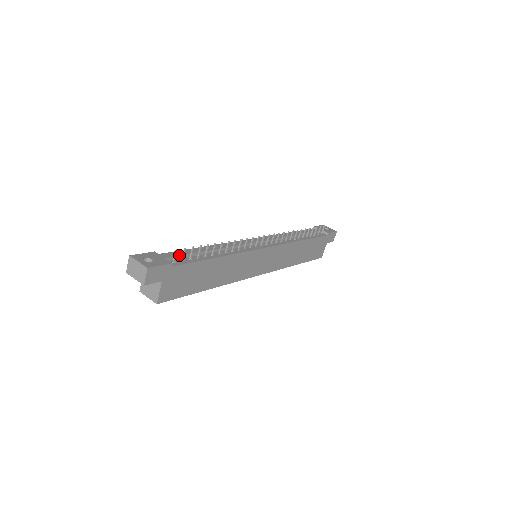
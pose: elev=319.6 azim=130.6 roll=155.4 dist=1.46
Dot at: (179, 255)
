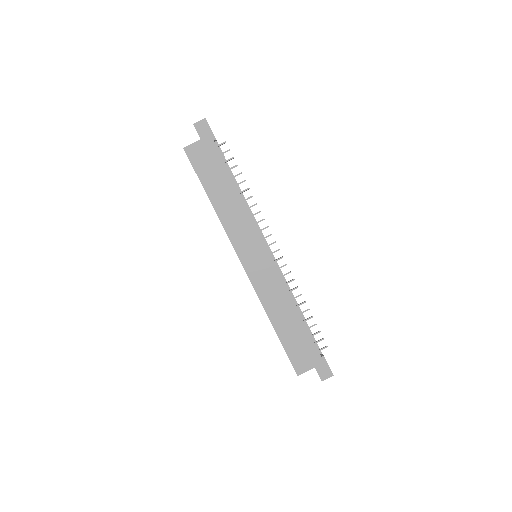
Dot at: (223, 154)
